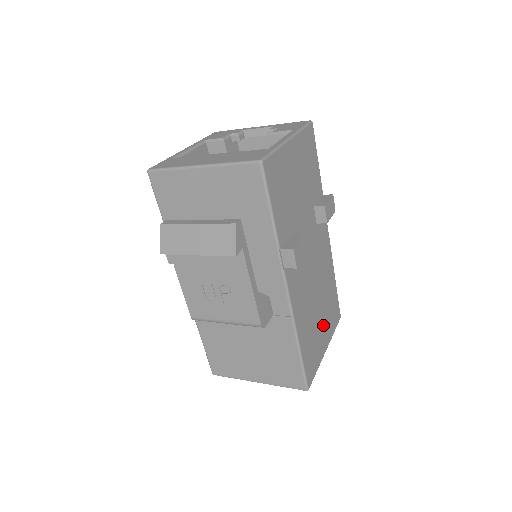
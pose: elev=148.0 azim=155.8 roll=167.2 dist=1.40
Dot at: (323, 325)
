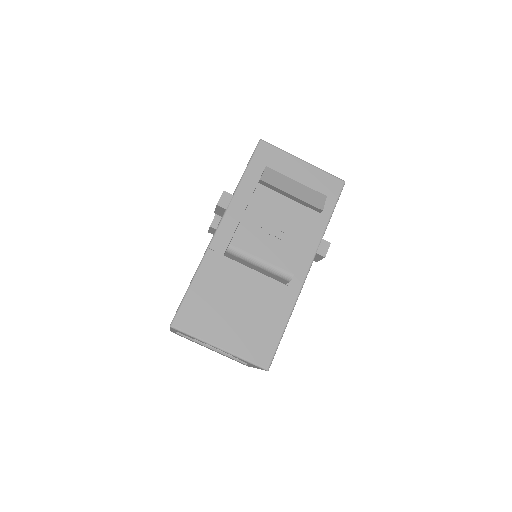
Dot at: occluded
